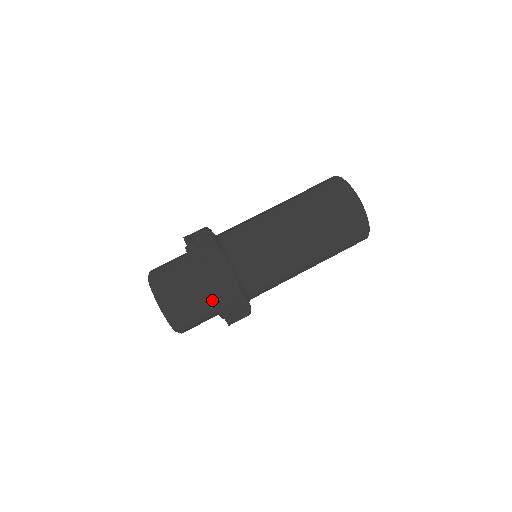
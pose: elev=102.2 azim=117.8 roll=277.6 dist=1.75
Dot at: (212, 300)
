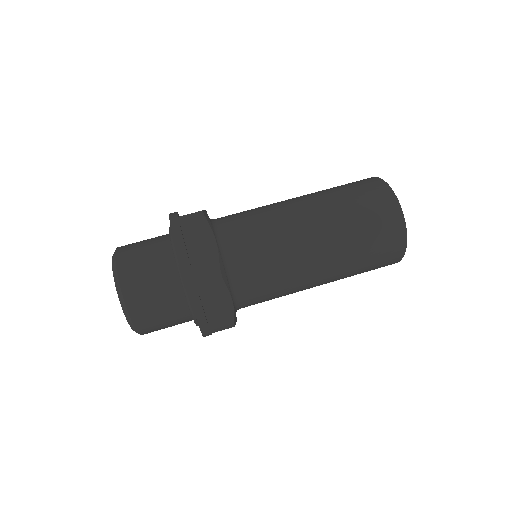
Dot at: (183, 282)
